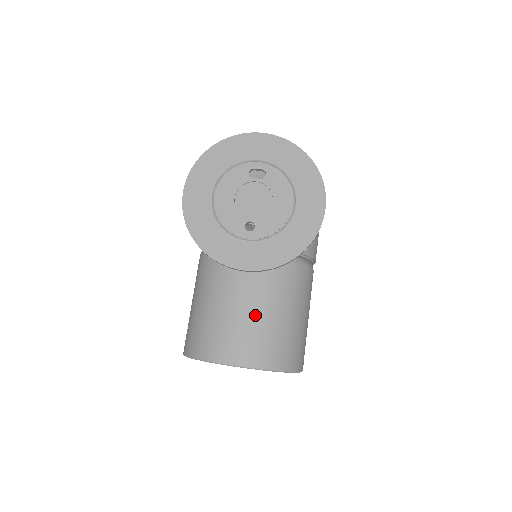
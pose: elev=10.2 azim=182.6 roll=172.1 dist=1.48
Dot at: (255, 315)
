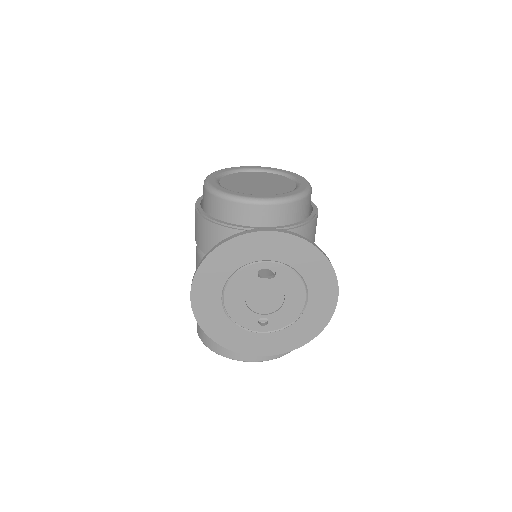
Dot at: occluded
